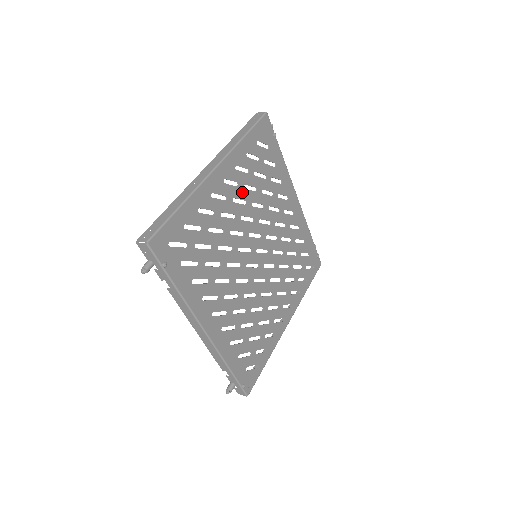
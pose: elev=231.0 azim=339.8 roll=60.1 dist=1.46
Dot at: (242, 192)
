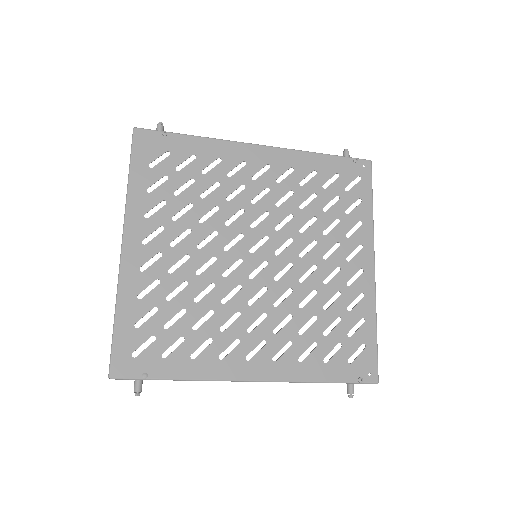
Dot at: (176, 227)
